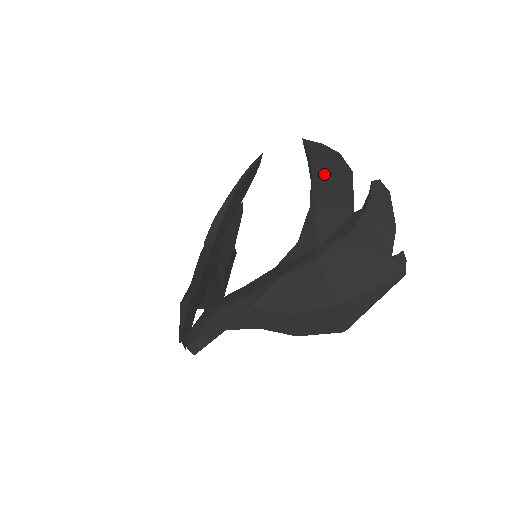
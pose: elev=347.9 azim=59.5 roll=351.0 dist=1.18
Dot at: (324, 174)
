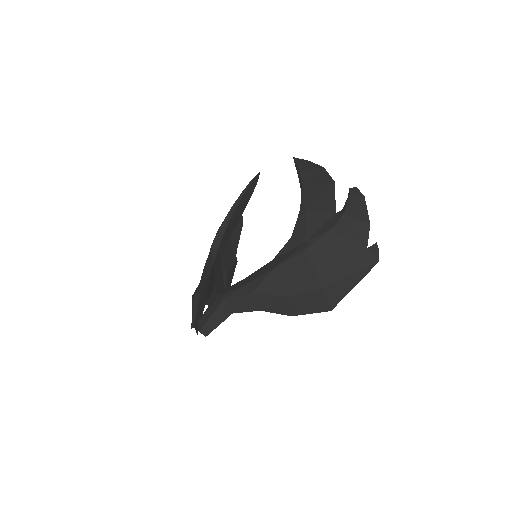
Dot at: (311, 184)
